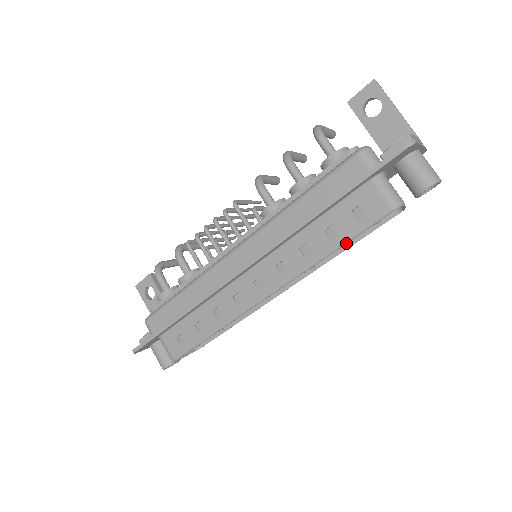
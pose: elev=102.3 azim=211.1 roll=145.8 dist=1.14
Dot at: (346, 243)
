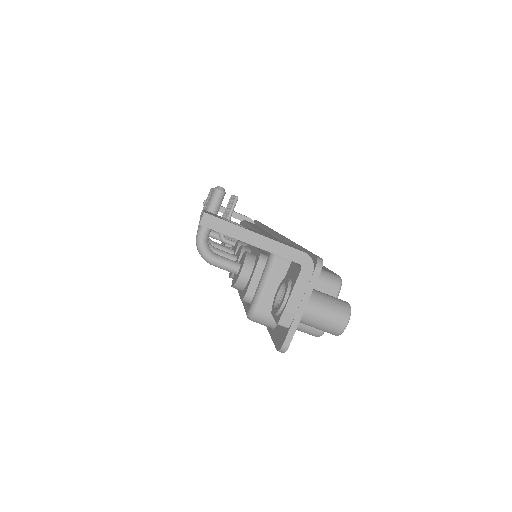
Dot at: occluded
